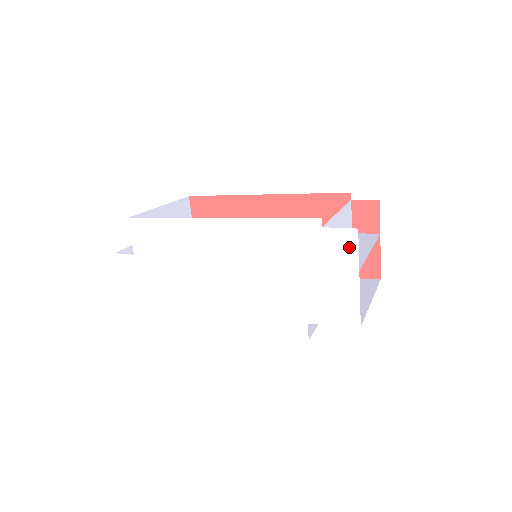
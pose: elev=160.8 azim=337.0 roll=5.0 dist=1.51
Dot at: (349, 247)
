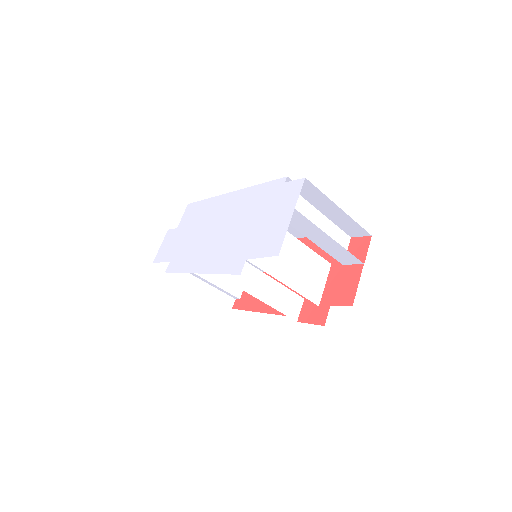
Dot at: (295, 192)
